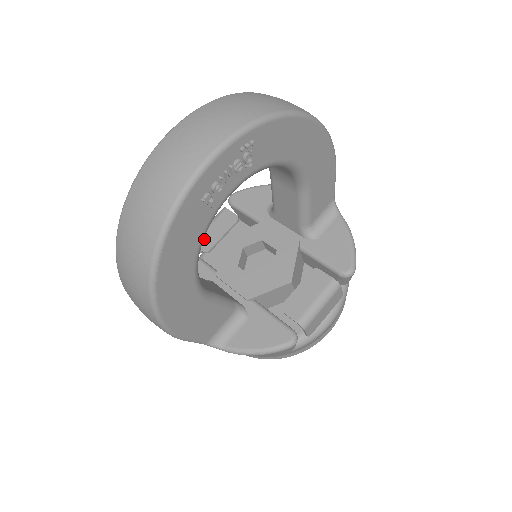
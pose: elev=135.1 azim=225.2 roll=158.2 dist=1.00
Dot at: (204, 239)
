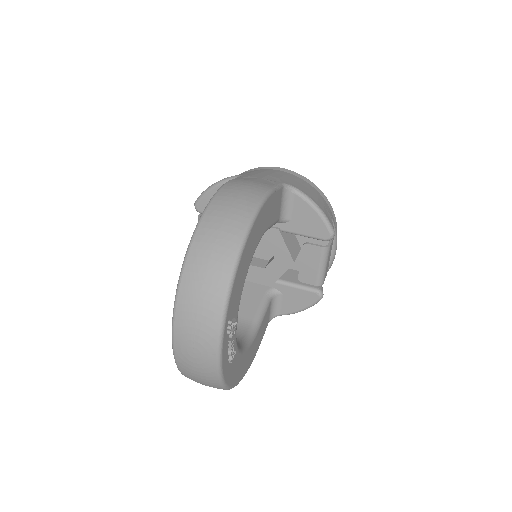
Dot at: occluded
